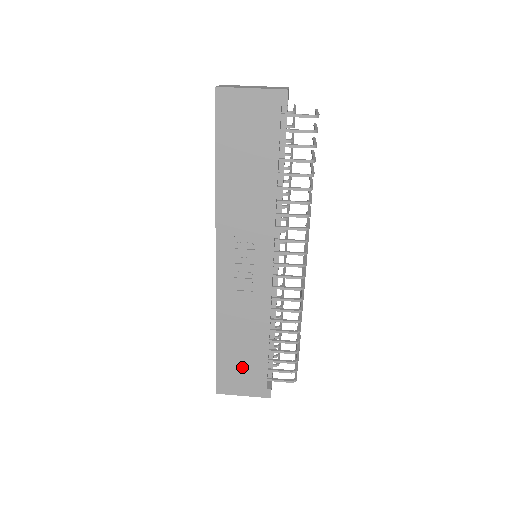
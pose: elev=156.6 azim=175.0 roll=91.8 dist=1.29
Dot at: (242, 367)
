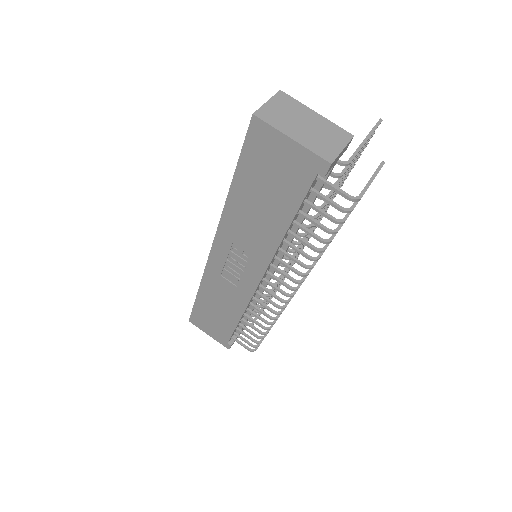
Dot at: (213, 321)
